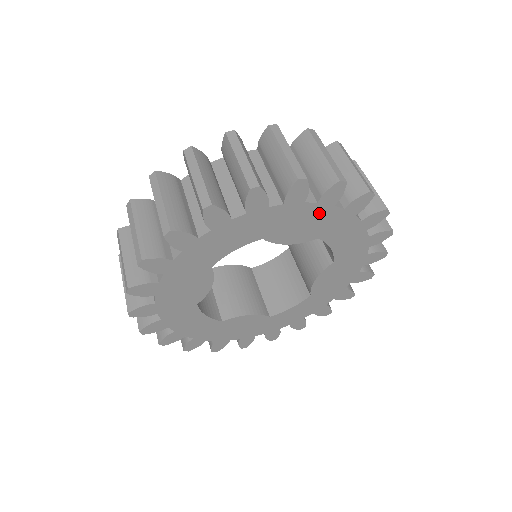
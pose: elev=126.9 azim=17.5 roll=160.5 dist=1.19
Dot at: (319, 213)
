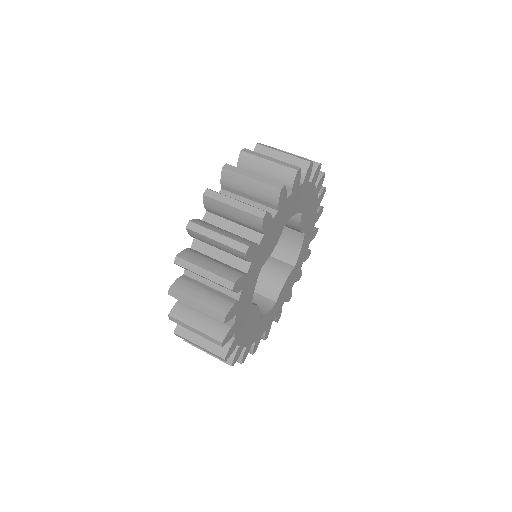
Dot at: (314, 209)
